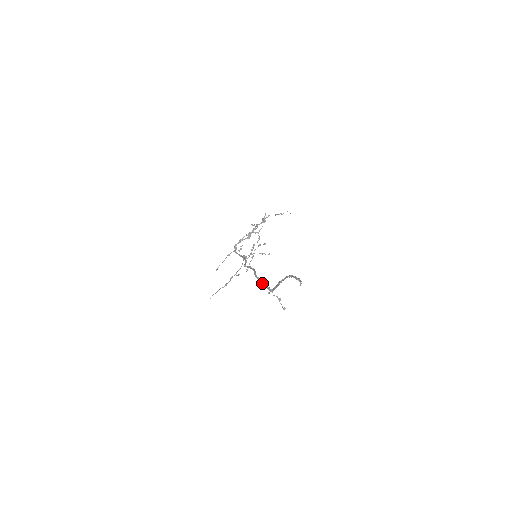
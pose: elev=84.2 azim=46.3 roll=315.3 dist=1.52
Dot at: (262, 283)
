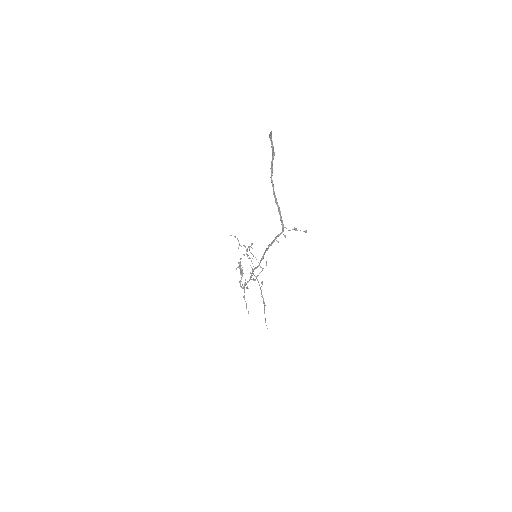
Dot at: (274, 240)
